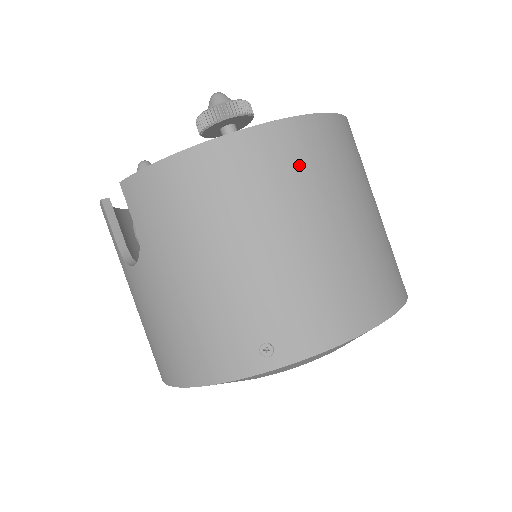
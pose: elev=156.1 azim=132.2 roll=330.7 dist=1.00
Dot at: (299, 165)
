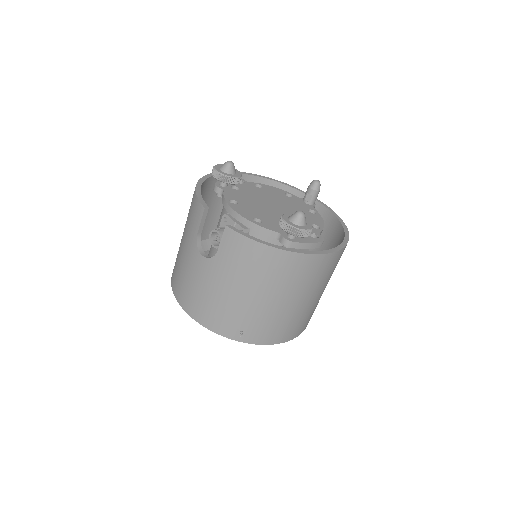
Dot at: (311, 275)
